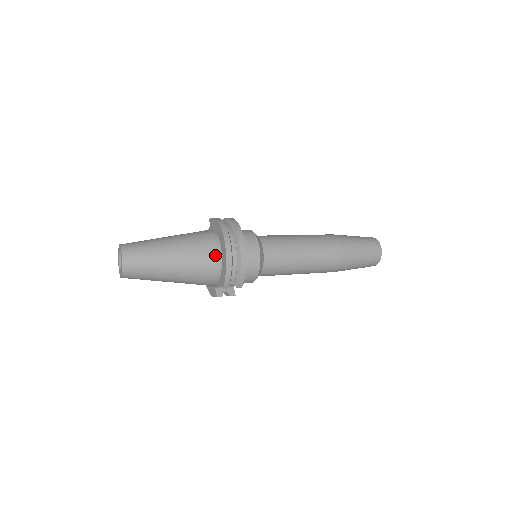
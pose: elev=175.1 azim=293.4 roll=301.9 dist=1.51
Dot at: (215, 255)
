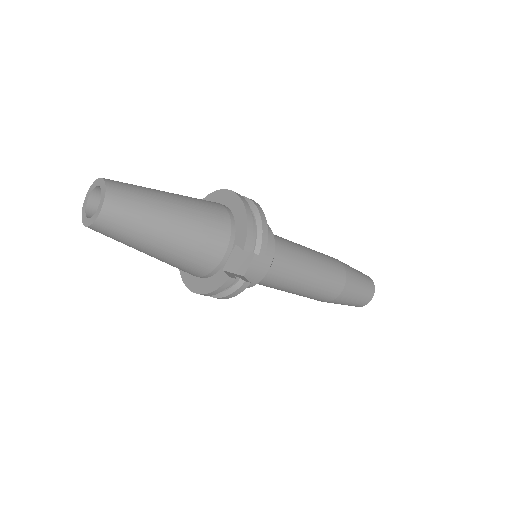
Dot at: (225, 212)
